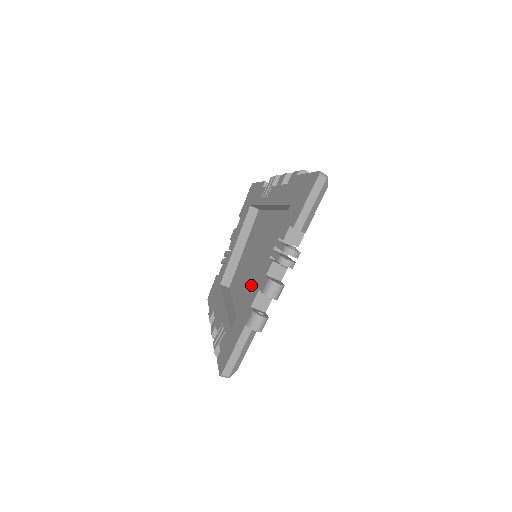
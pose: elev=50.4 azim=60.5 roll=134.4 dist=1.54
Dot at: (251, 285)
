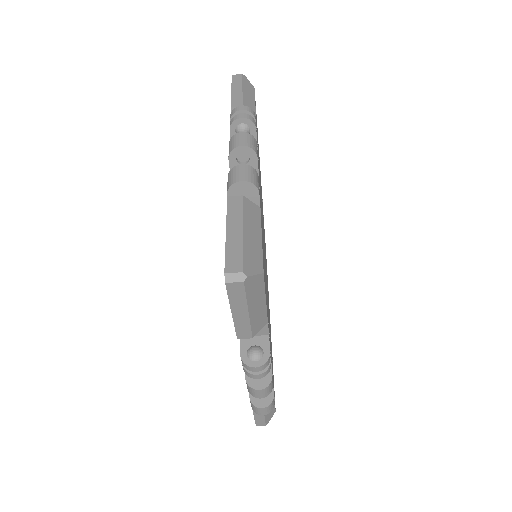
Dot at: occluded
